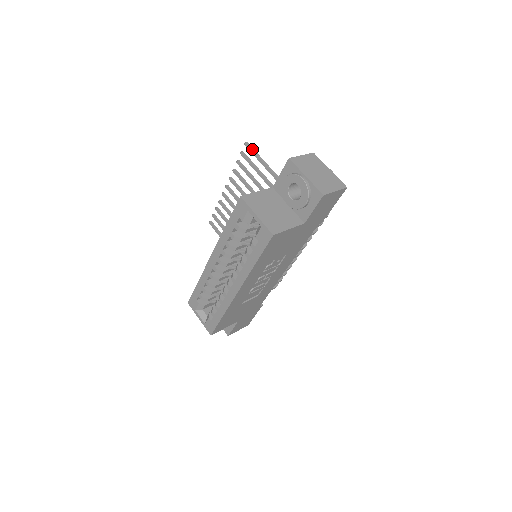
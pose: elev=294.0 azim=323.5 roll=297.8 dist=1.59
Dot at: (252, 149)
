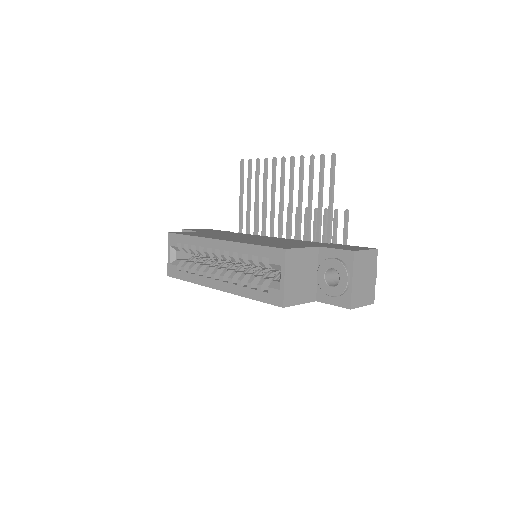
Dot at: (334, 167)
